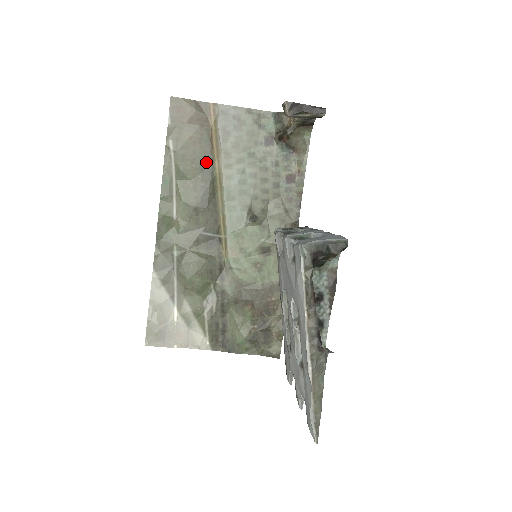
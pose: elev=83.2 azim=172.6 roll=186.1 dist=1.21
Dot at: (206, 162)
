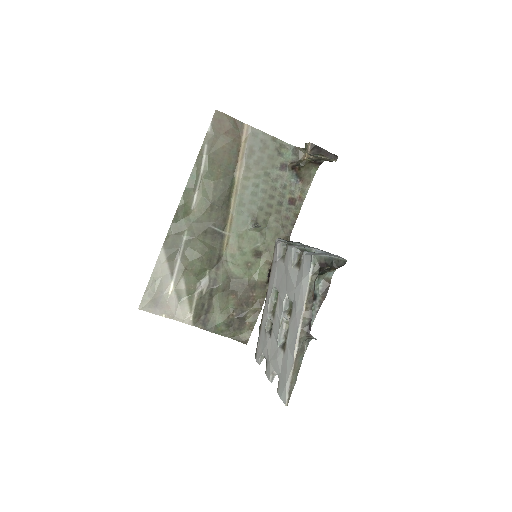
Dot at: (230, 170)
